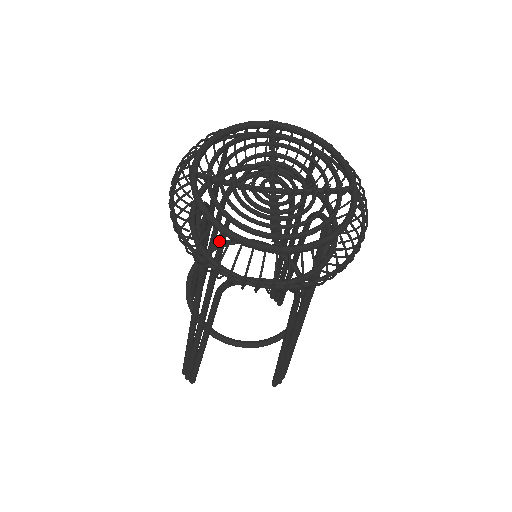
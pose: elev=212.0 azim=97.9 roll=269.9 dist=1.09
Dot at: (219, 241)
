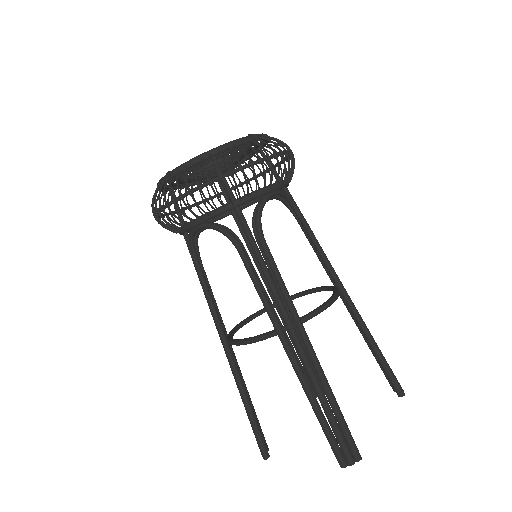
Dot at: occluded
